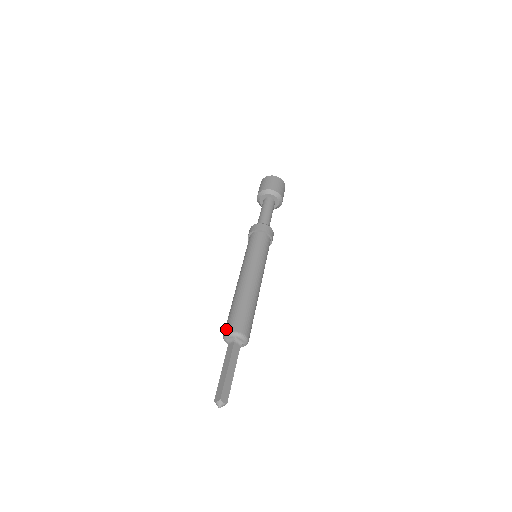
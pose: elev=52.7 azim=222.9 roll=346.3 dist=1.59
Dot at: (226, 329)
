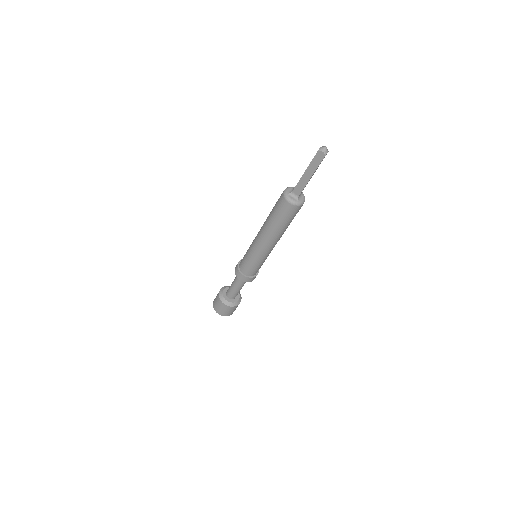
Dot at: (282, 193)
